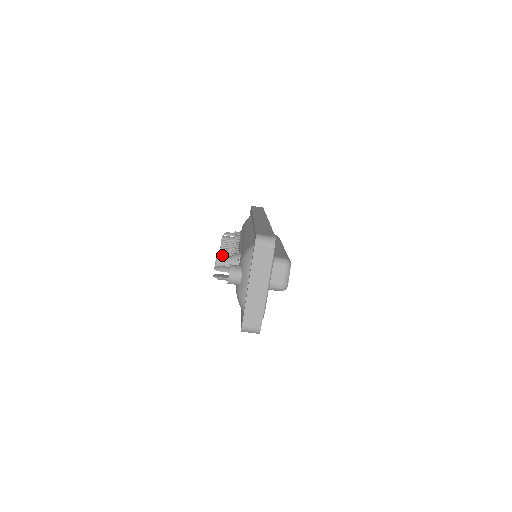
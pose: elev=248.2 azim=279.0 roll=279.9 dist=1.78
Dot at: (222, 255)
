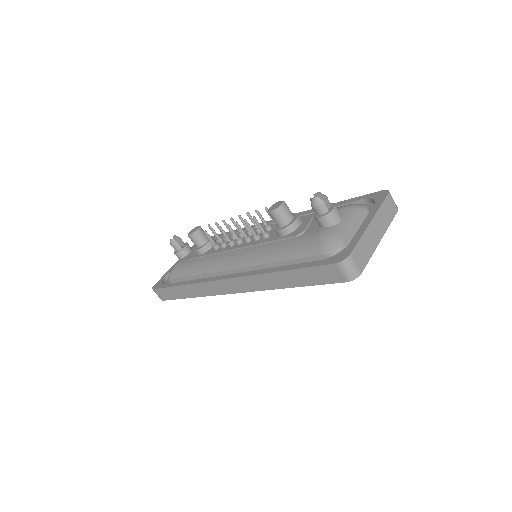
Dot at: occluded
